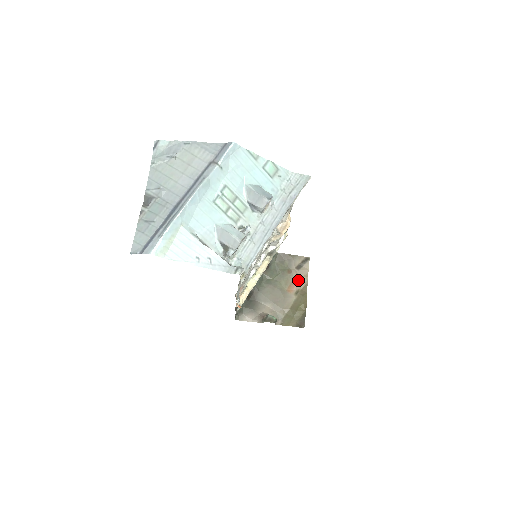
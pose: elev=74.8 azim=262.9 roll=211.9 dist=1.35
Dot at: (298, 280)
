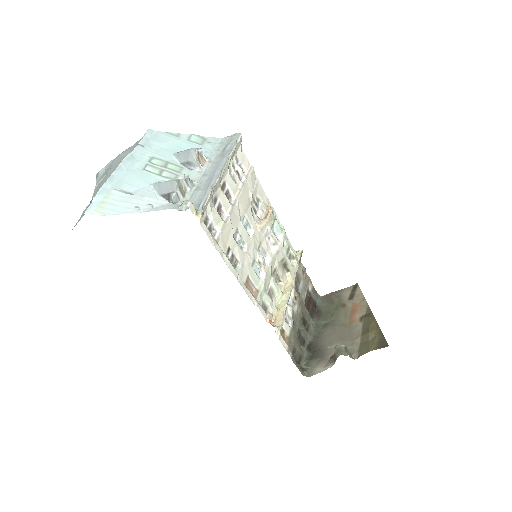
Dot at: (357, 308)
